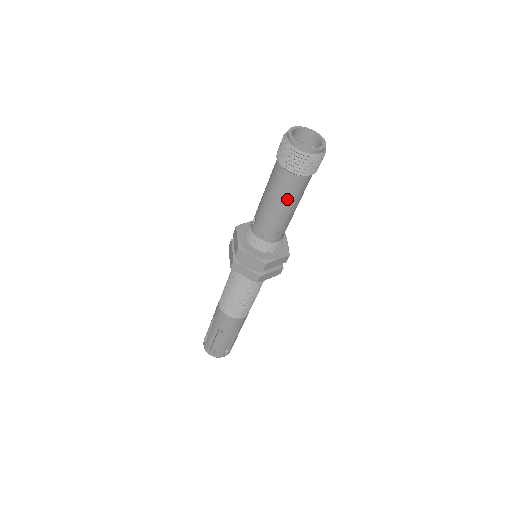
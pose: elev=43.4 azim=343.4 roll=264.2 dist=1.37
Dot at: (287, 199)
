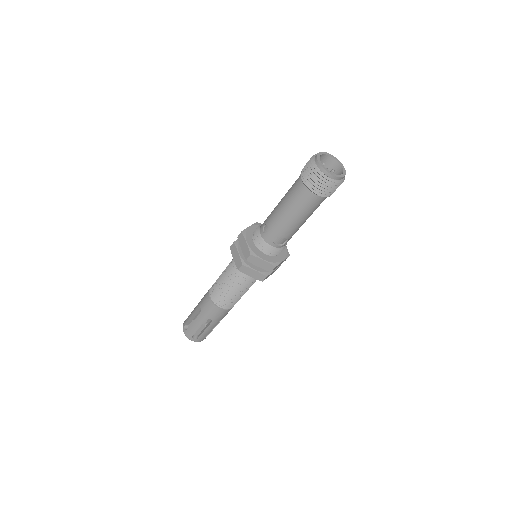
Dot at: (306, 214)
